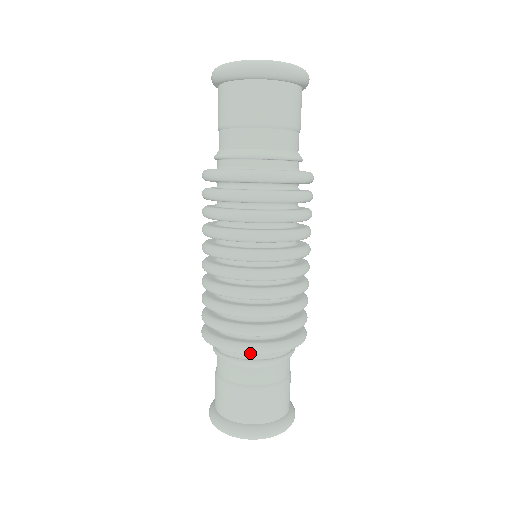
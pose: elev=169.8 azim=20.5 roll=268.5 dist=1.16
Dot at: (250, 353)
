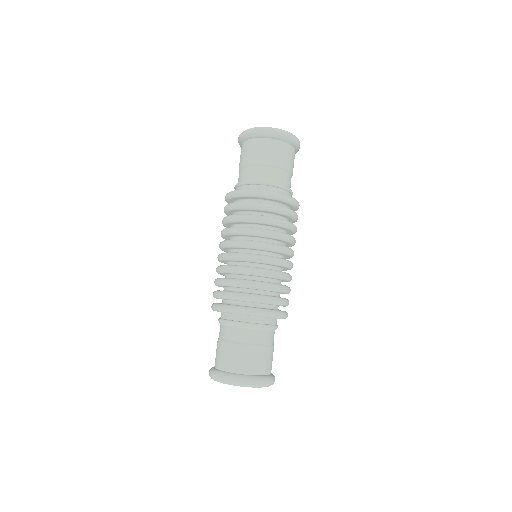
Dot at: (268, 316)
